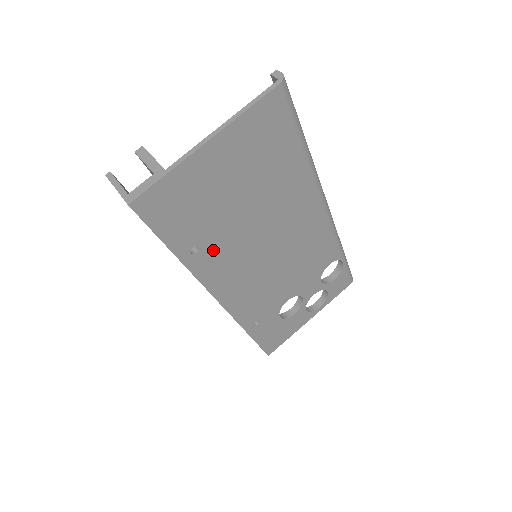
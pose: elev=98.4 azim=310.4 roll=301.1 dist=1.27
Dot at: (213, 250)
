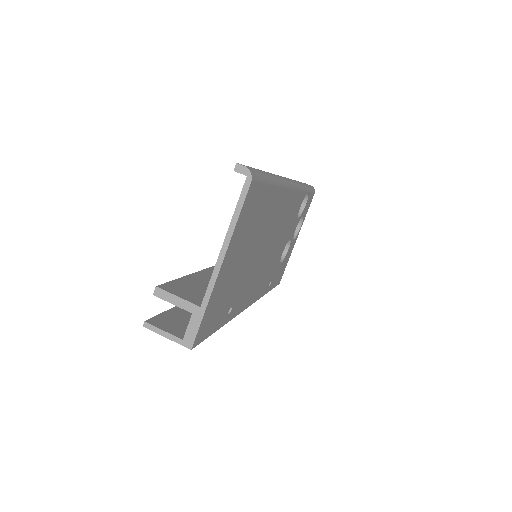
Dot at: (239, 296)
